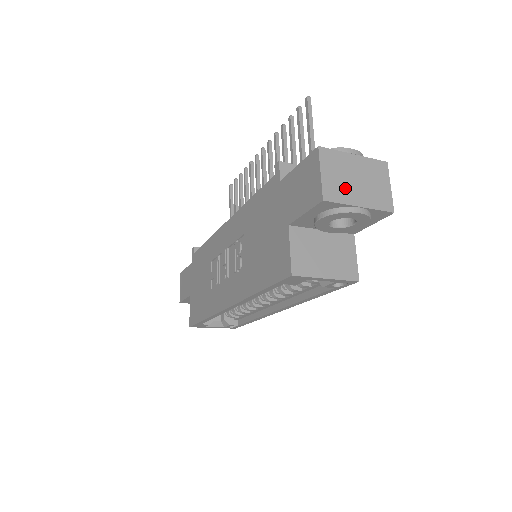
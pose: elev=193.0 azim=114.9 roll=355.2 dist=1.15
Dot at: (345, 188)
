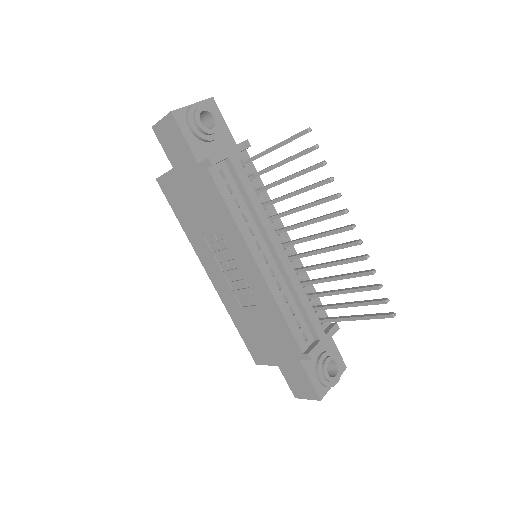
Dot at: occluded
